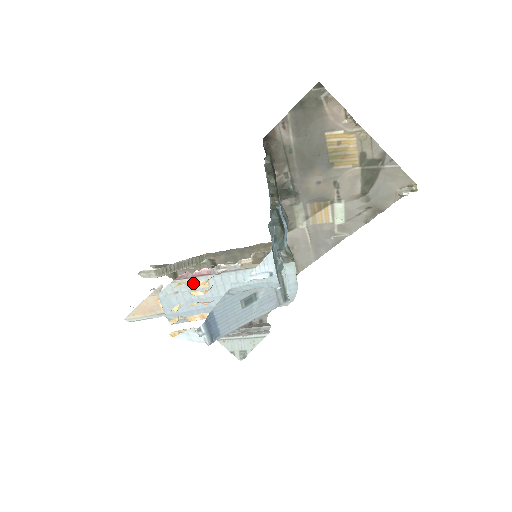
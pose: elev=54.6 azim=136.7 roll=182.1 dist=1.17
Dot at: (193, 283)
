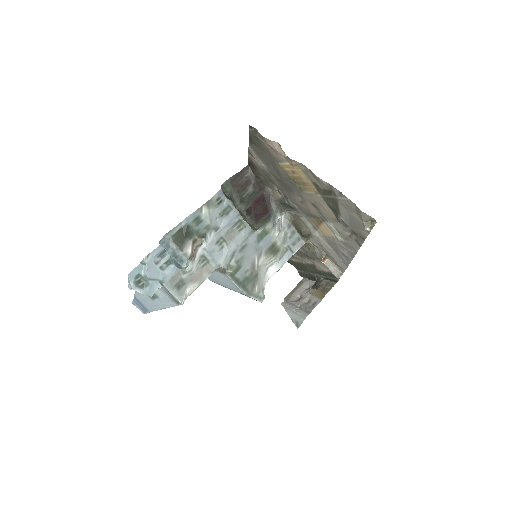
Dot at: occluded
